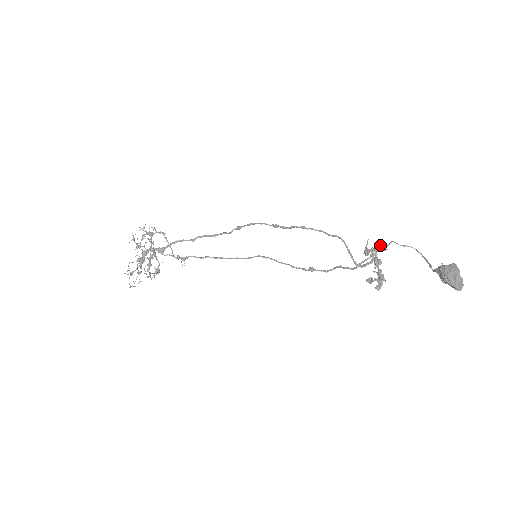
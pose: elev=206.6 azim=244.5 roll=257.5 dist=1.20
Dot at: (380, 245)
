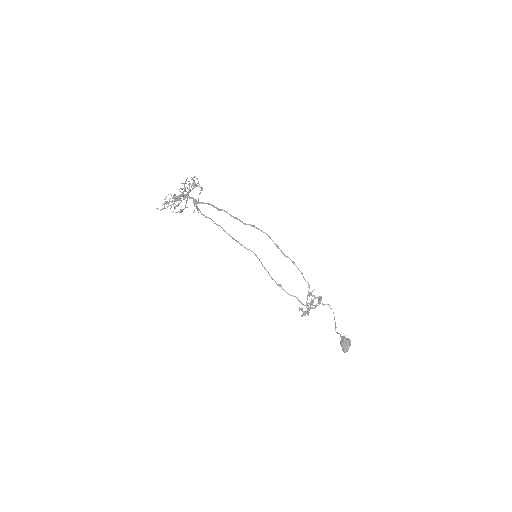
Dot at: (320, 298)
